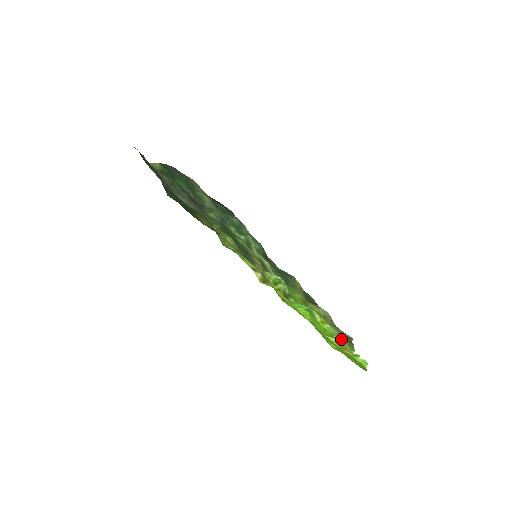
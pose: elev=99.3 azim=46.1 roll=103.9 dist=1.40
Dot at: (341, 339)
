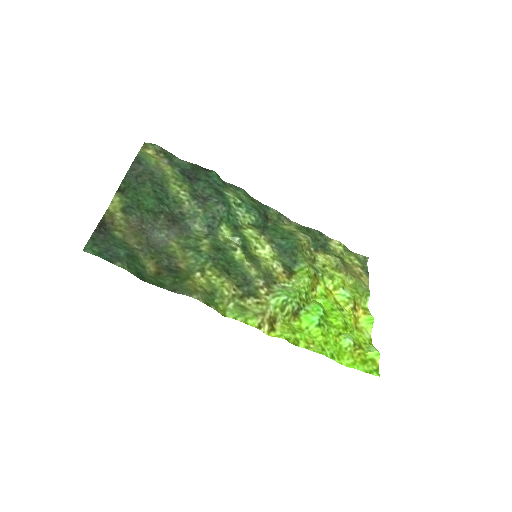
Dot at: (355, 300)
